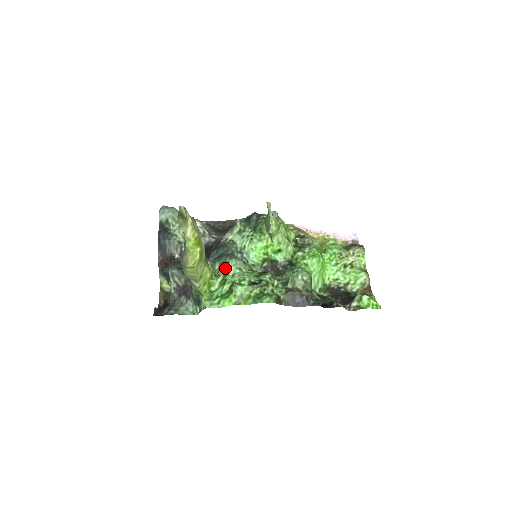
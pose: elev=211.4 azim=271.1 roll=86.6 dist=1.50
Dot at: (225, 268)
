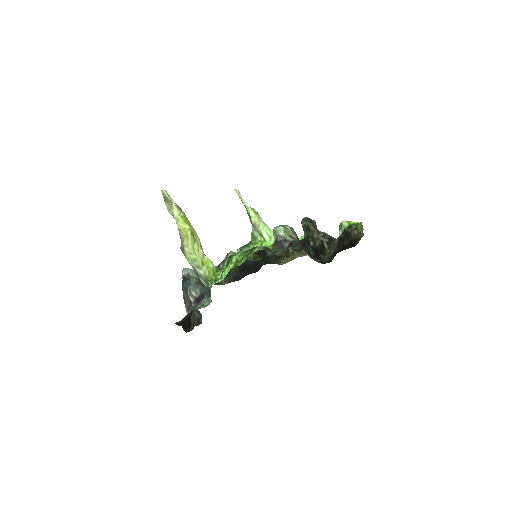
Dot at: occluded
